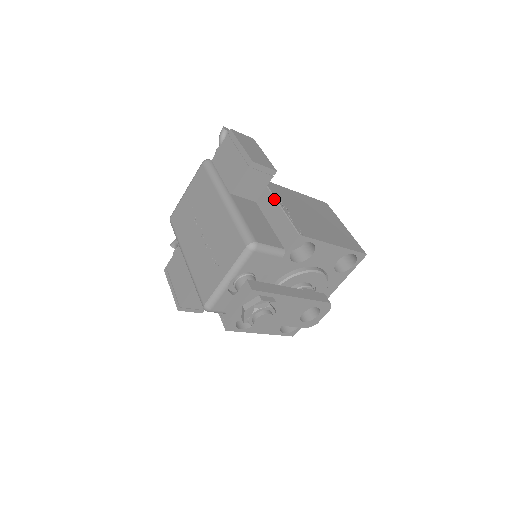
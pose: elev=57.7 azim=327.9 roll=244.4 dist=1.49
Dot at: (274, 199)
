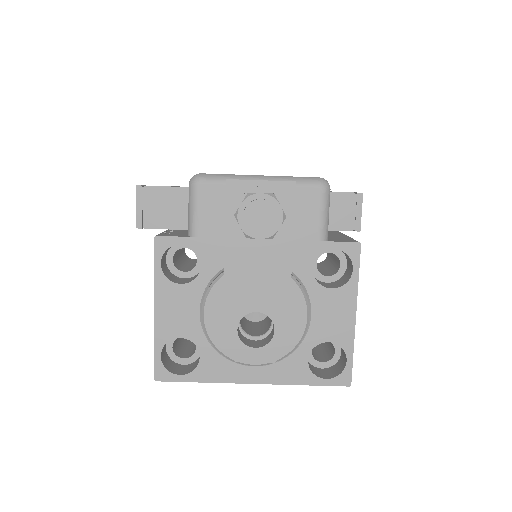
Dot at: (342, 233)
